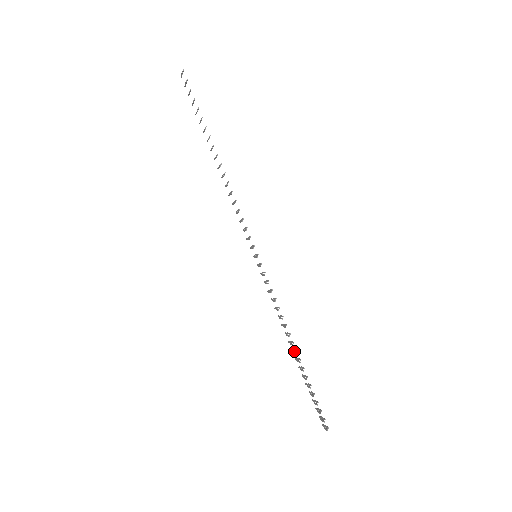
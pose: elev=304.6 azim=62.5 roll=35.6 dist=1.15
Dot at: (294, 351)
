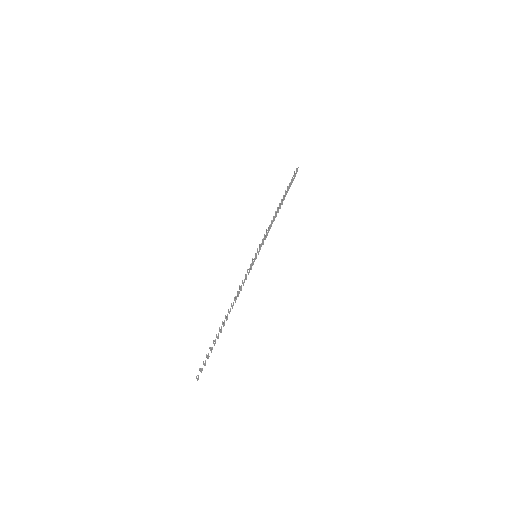
Dot at: (227, 317)
